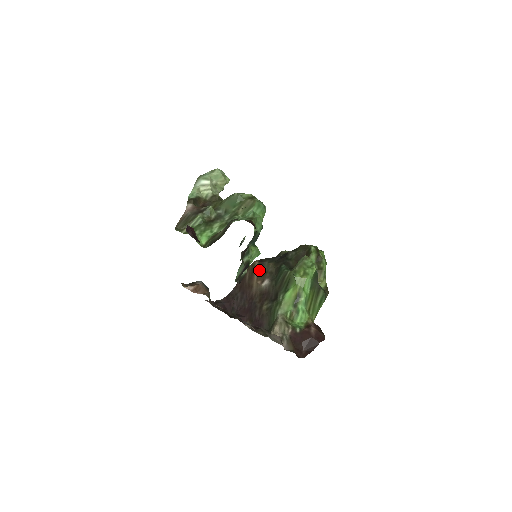
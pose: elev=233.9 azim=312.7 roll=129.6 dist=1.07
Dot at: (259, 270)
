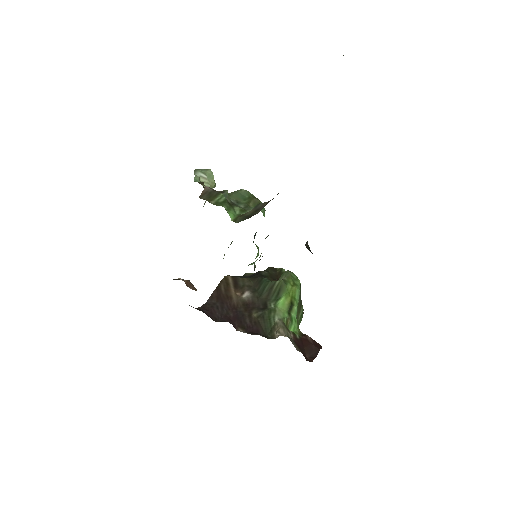
Dot at: (234, 283)
